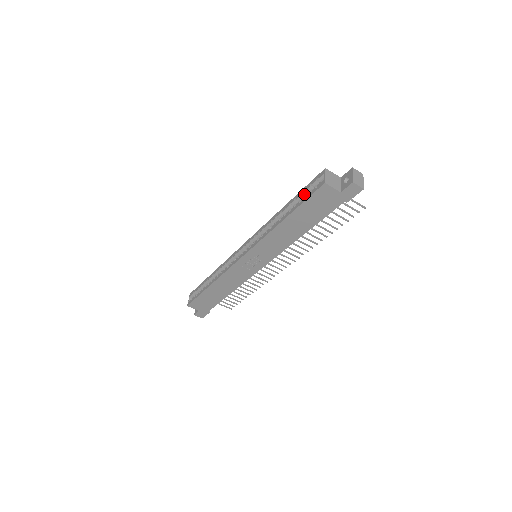
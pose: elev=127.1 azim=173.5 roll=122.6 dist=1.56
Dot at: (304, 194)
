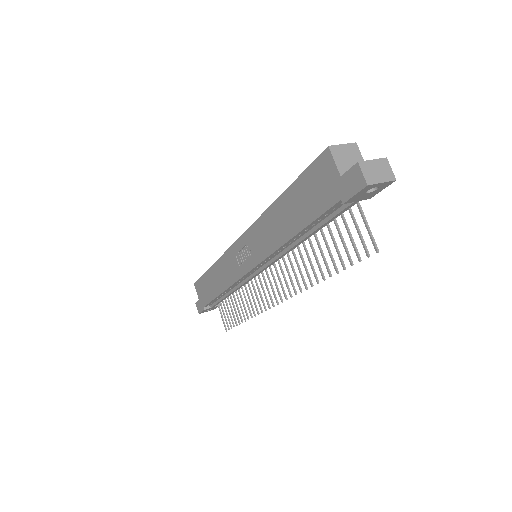
Dot at: occluded
